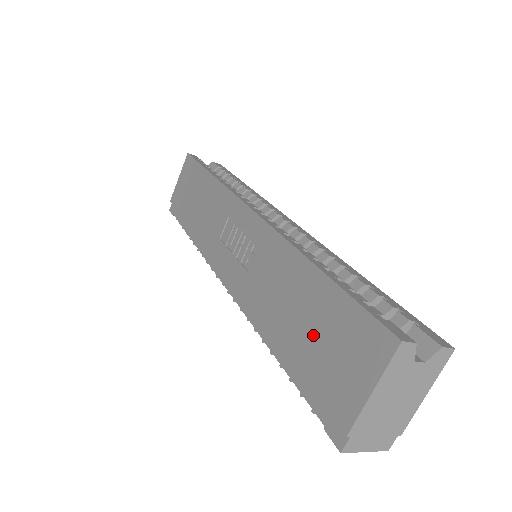
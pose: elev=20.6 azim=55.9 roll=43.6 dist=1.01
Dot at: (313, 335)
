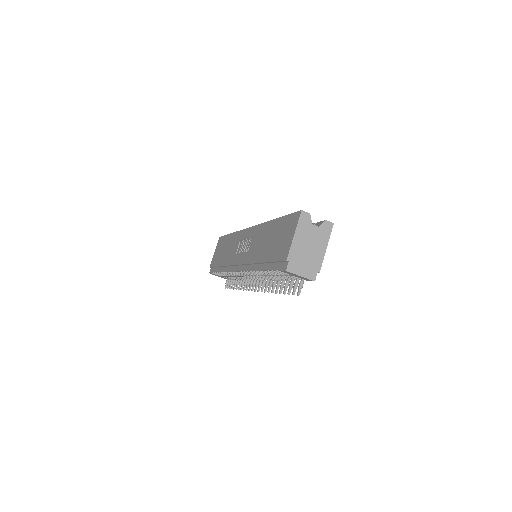
Dot at: (275, 242)
